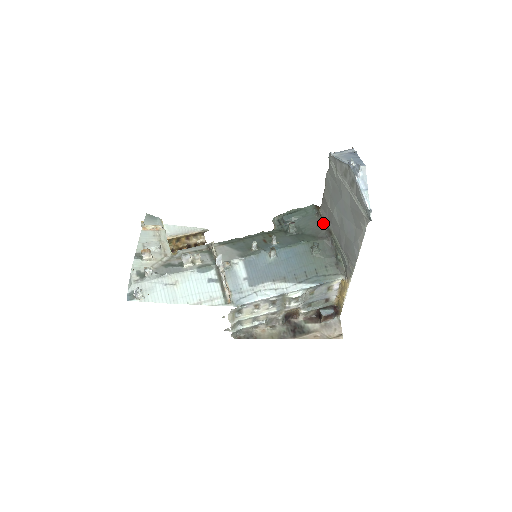
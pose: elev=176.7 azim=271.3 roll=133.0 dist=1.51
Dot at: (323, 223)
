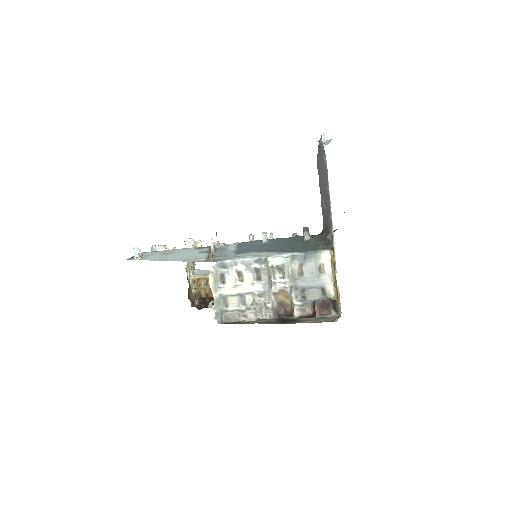
Dot at: occluded
